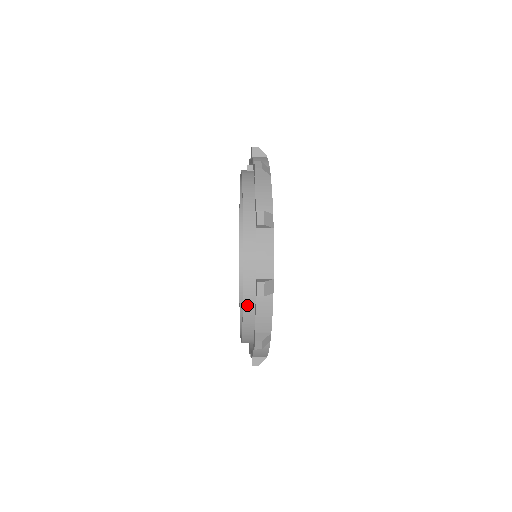
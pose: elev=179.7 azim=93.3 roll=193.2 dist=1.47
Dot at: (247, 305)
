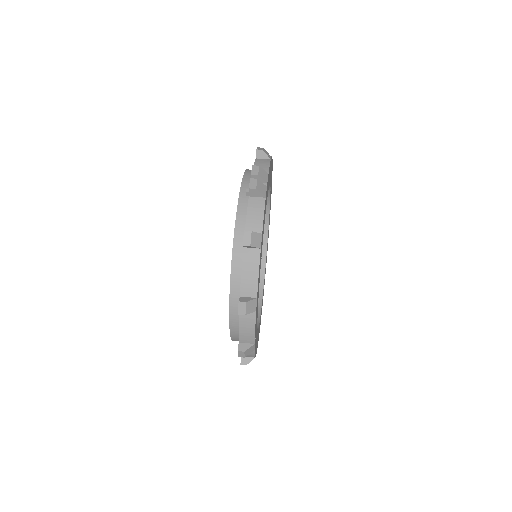
Dot at: (235, 339)
